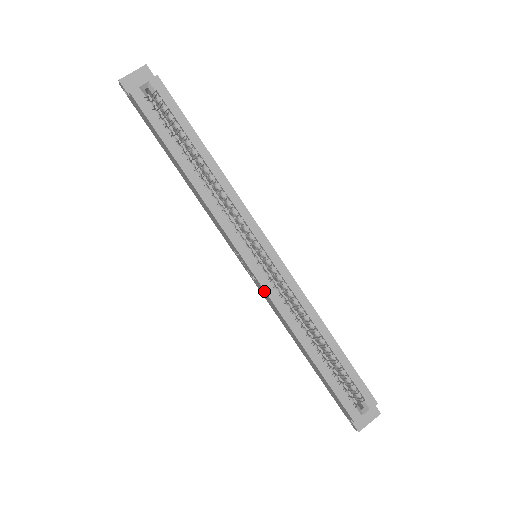
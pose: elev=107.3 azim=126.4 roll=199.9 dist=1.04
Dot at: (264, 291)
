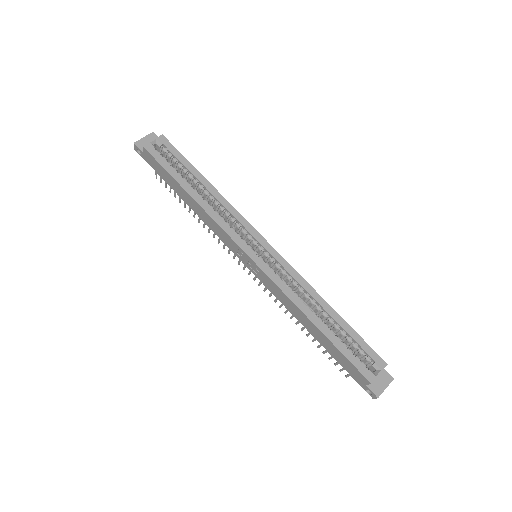
Dot at: (267, 278)
